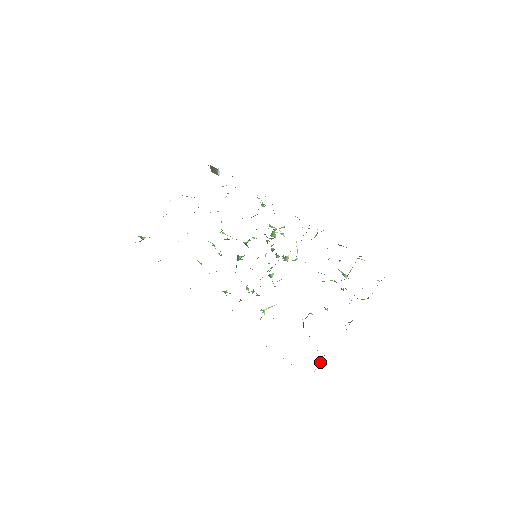
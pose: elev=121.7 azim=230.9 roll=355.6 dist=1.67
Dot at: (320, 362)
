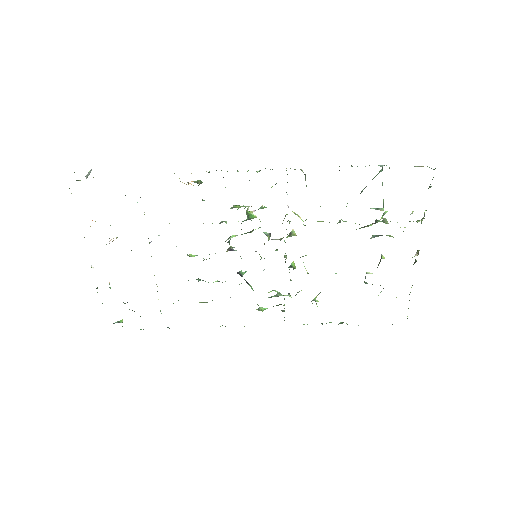
Dot at: (408, 308)
